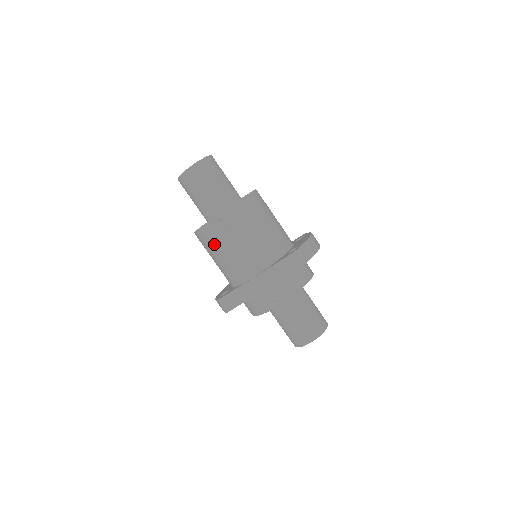
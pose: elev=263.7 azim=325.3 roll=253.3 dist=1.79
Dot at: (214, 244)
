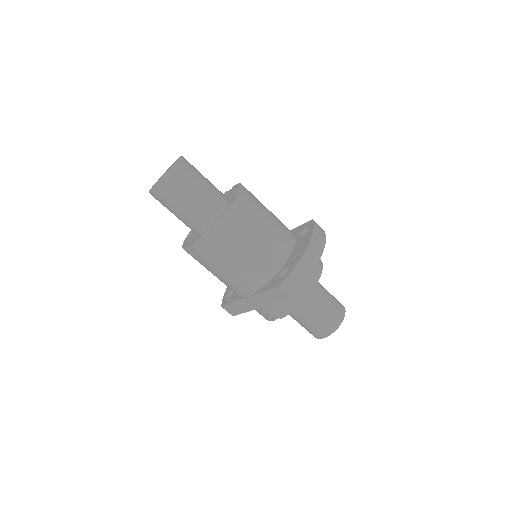
Dot at: (201, 264)
